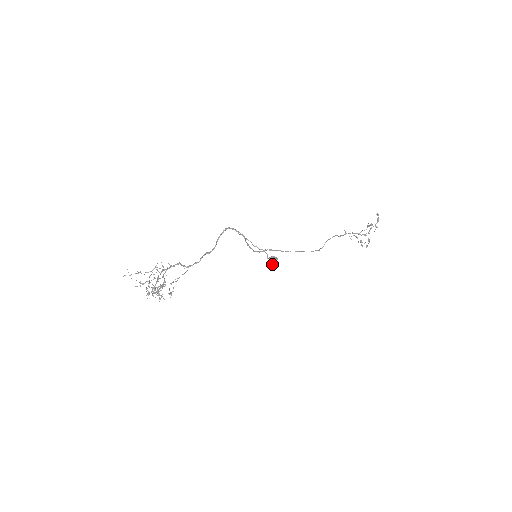
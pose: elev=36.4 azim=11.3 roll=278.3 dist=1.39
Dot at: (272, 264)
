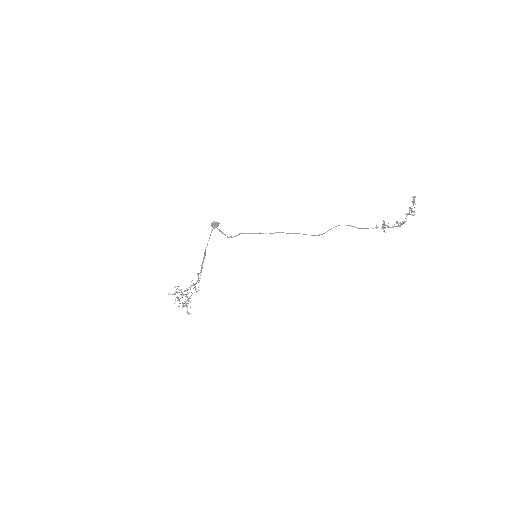
Dot at: (213, 228)
